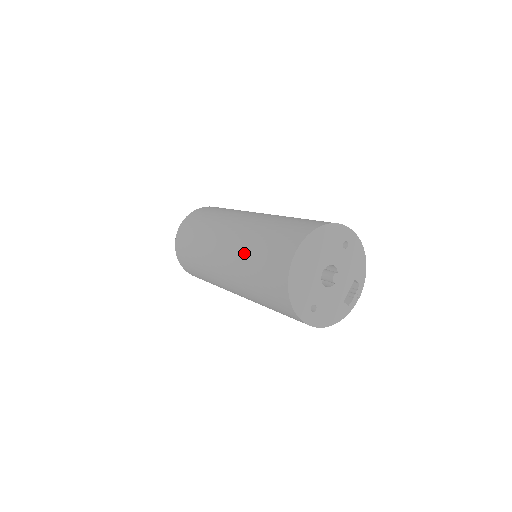
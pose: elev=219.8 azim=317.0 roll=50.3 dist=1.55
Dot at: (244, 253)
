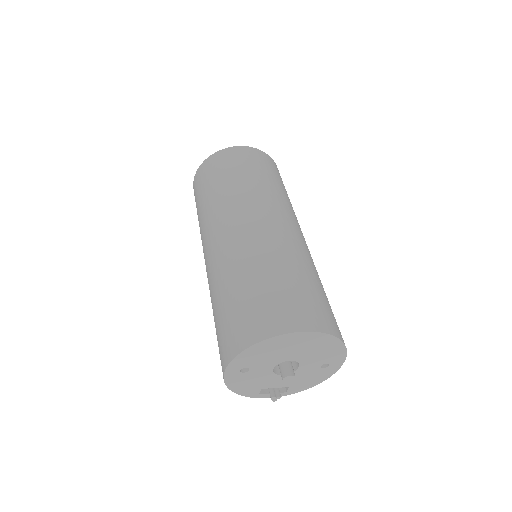
Dot at: (265, 258)
